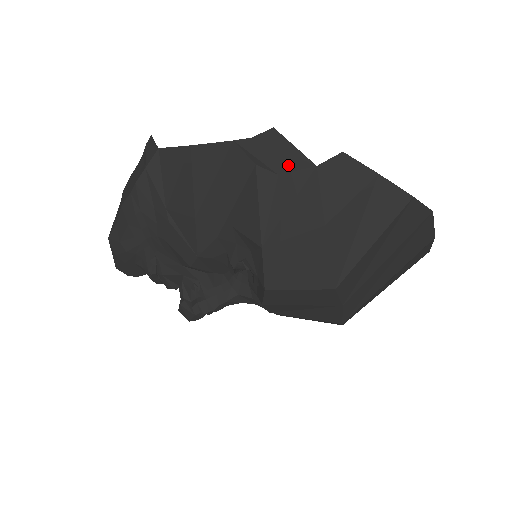
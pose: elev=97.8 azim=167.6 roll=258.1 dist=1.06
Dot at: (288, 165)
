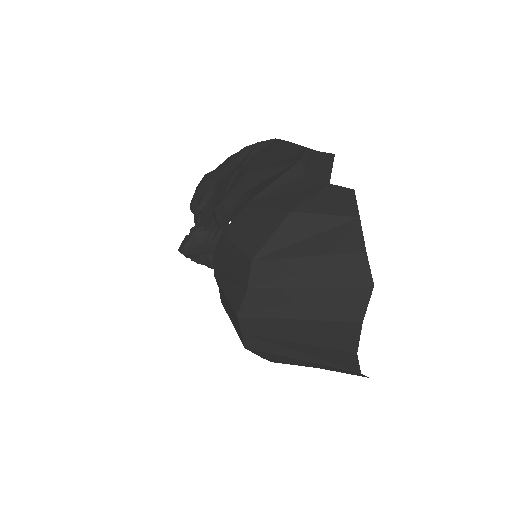
Dot at: (316, 174)
